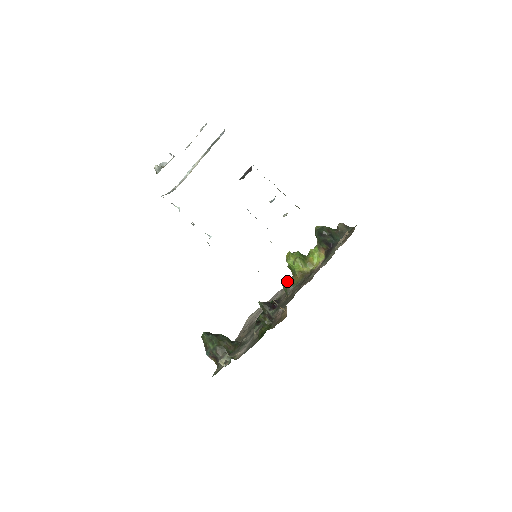
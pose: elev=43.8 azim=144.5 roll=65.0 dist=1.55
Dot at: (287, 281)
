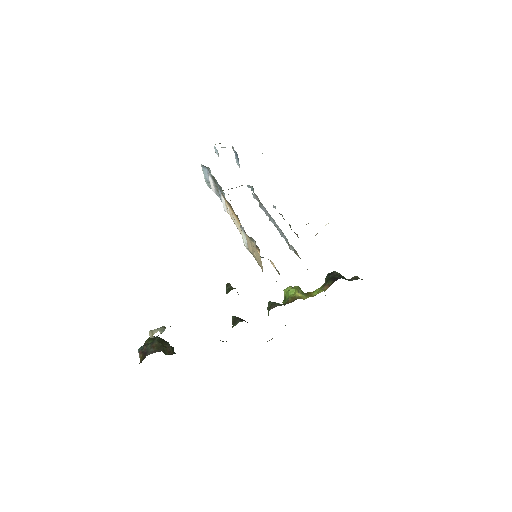
Dot at: (275, 302)
